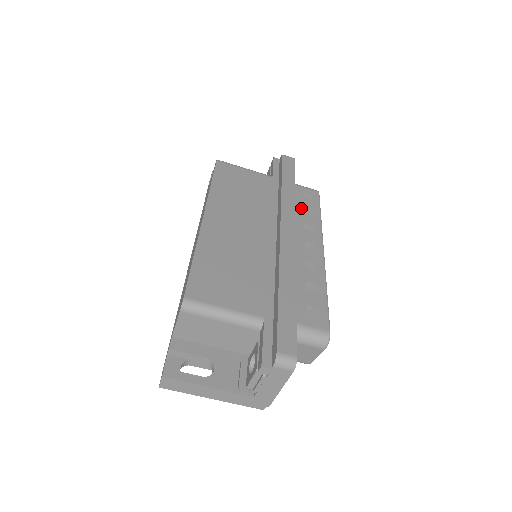
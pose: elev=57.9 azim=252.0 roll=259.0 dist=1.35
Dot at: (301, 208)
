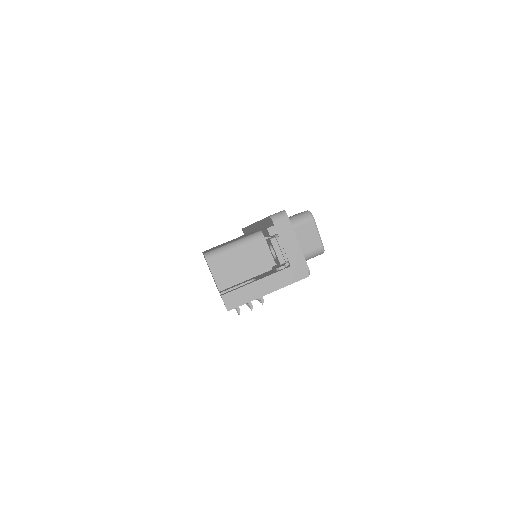
Dot at: occluded
